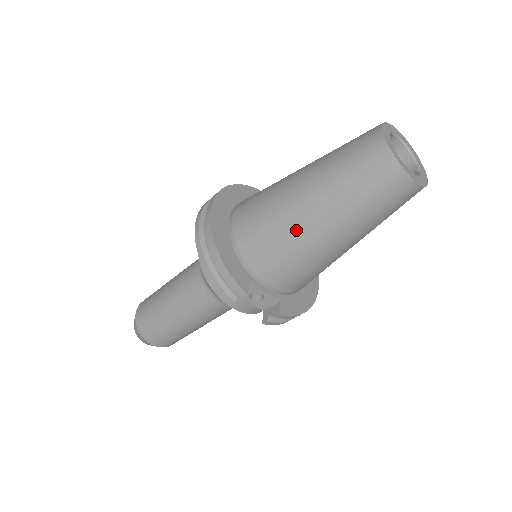
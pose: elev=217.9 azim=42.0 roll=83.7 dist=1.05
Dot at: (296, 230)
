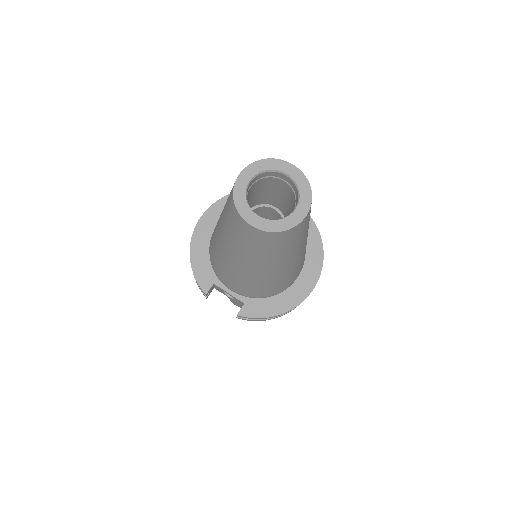
Dot at: (220, 251)
